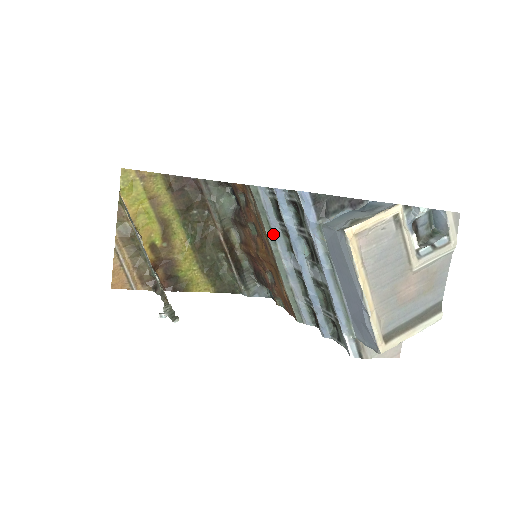
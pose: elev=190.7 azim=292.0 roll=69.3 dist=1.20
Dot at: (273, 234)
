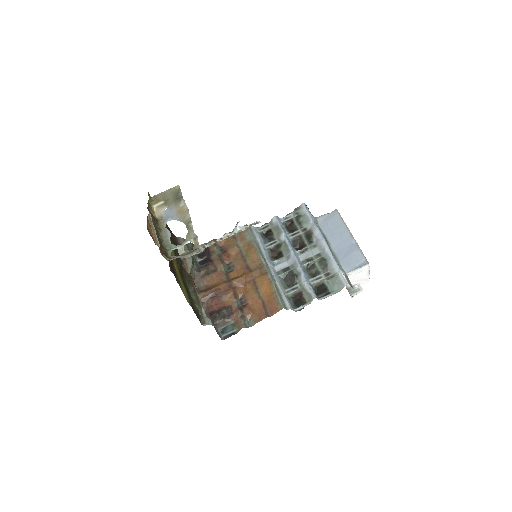
Dot at: (262, 251)
